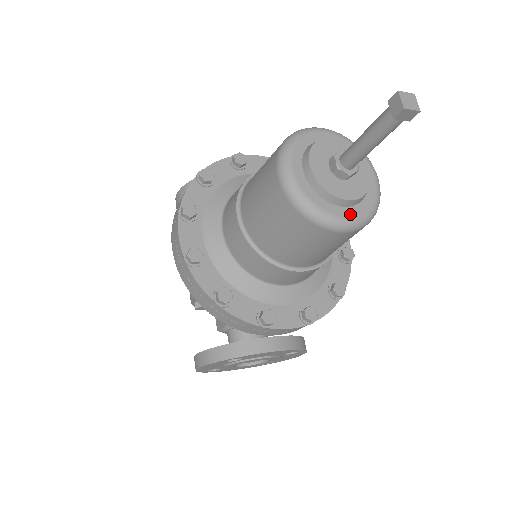
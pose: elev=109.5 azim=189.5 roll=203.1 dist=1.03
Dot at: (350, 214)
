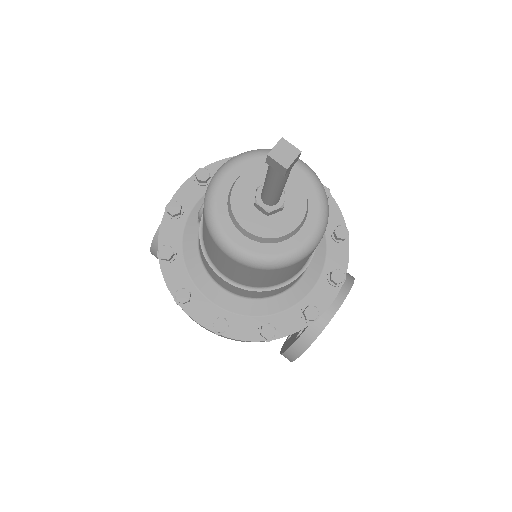
Dot at: (310, 230)
